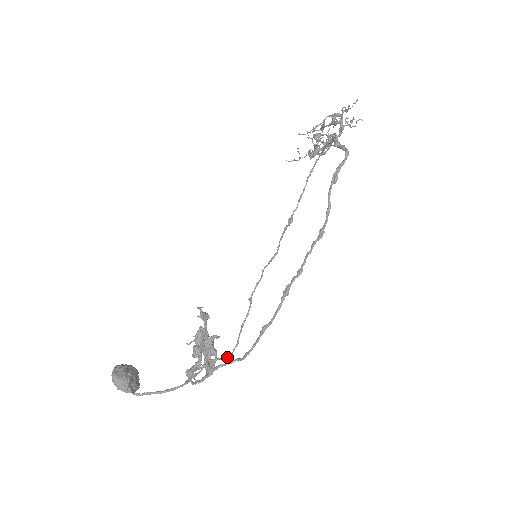
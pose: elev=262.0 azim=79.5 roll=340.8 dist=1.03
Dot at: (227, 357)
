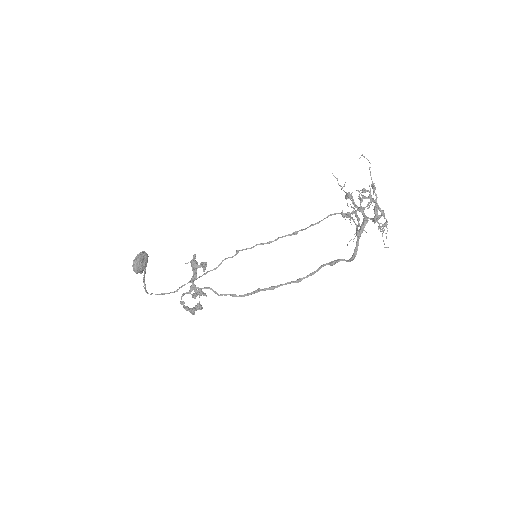
Dot at: (205, 274)
